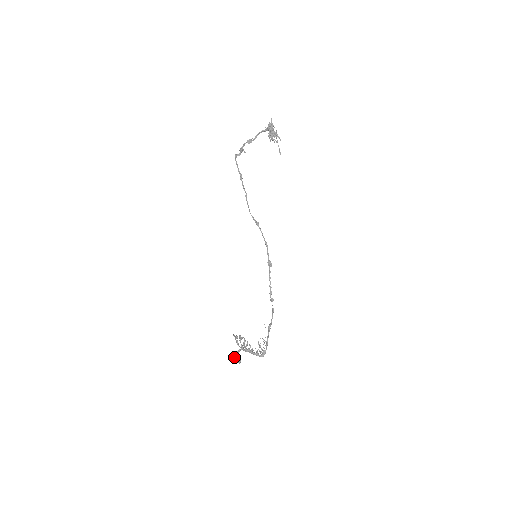
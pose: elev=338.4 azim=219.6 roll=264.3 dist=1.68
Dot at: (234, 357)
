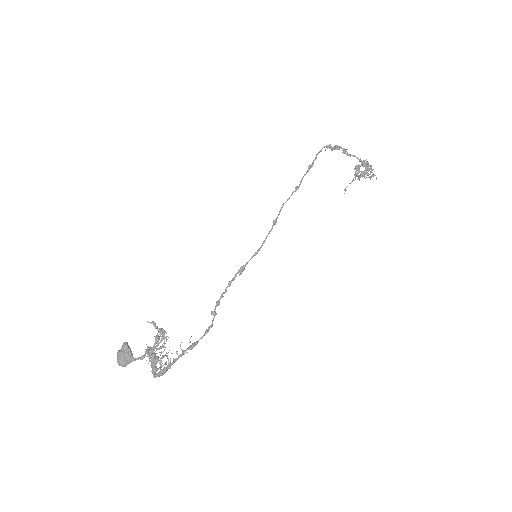
Dot at: occluded
